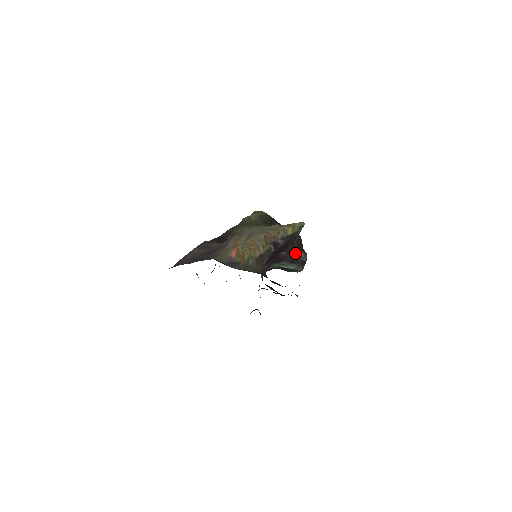
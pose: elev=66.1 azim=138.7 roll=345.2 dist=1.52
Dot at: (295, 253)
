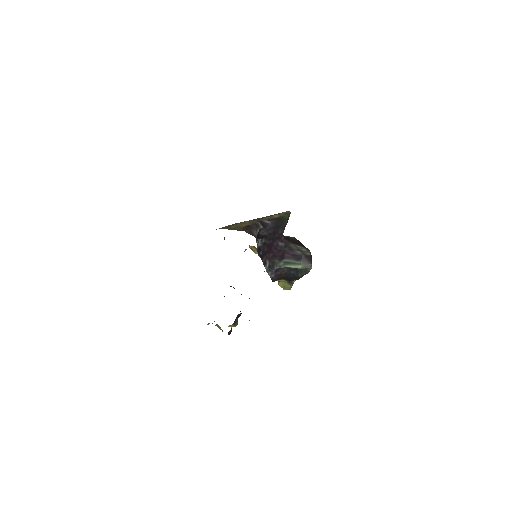
Dot at: (295, 247)
